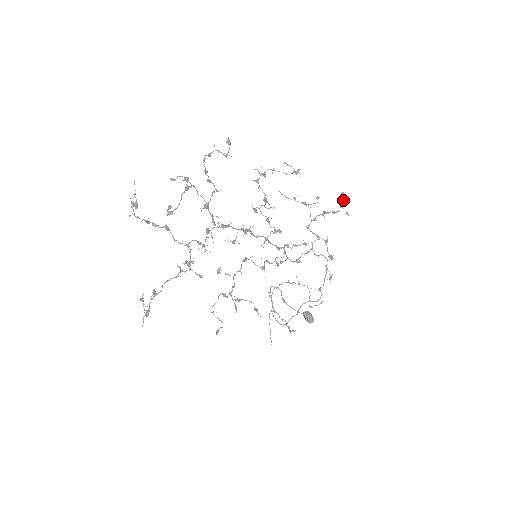
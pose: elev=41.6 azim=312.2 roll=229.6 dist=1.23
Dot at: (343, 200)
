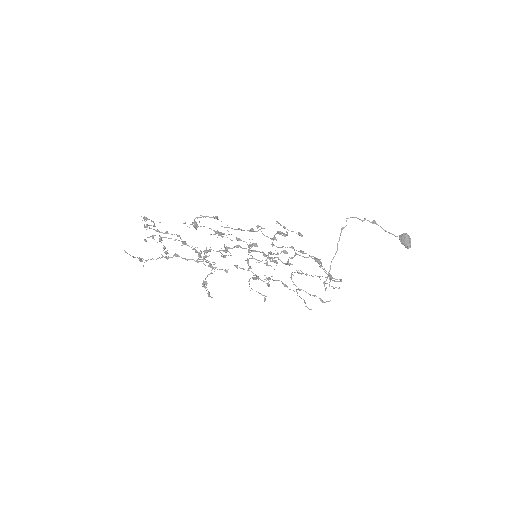
Dot at: (283, 227)
